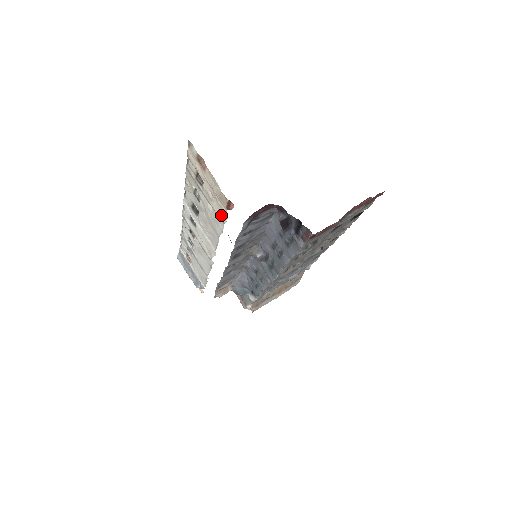
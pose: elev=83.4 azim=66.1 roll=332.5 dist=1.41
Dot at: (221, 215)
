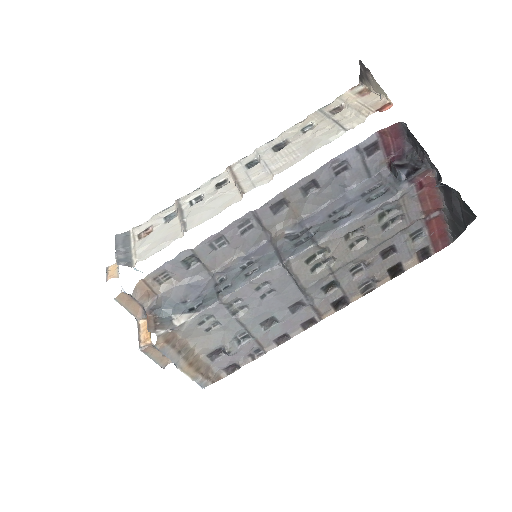
Dot at: (350, 125)
